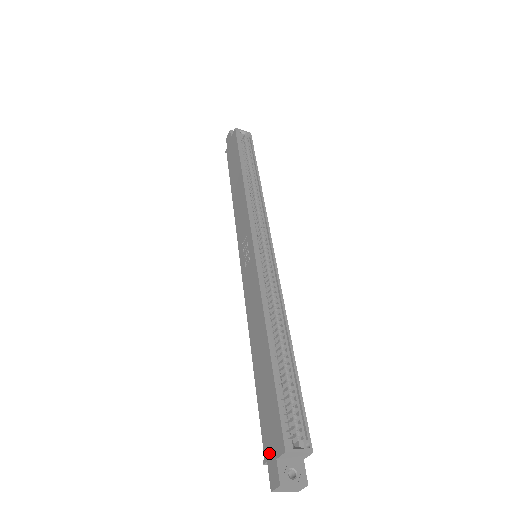
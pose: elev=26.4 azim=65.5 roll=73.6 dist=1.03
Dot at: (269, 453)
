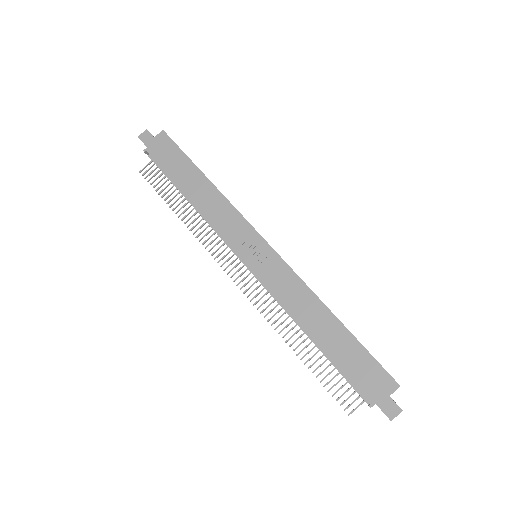
Dot at: (377, 397)
